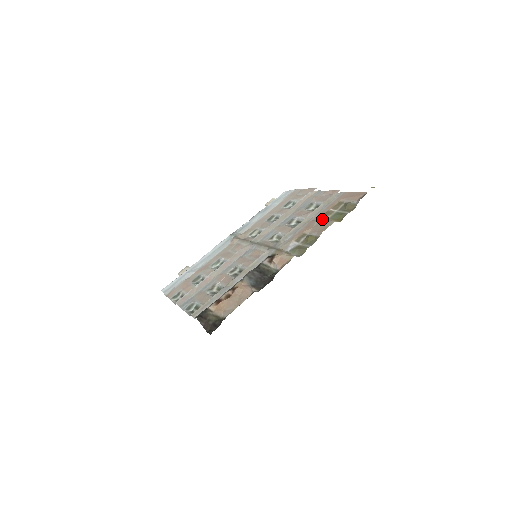
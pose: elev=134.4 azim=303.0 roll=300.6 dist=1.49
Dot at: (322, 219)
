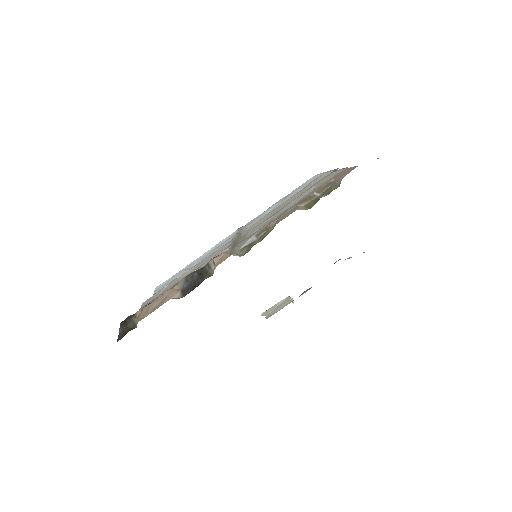
Dot at: (295, 206)
